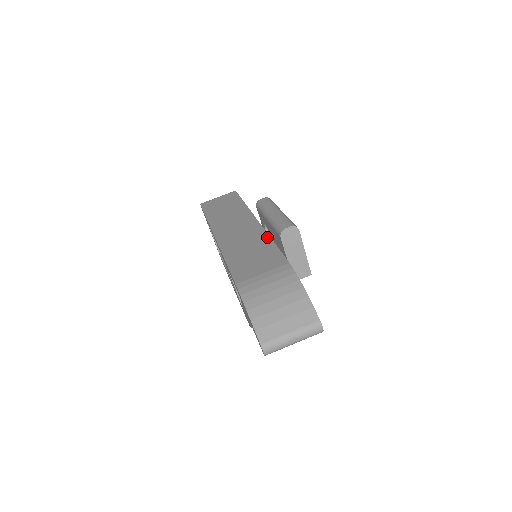
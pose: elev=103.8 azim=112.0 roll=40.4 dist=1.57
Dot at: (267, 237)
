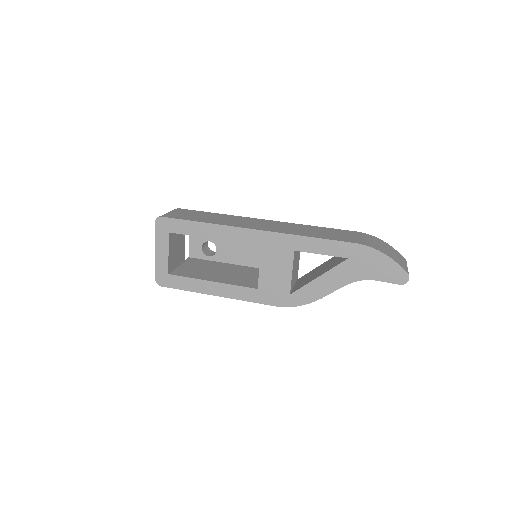
Dot at: (306, 225)
